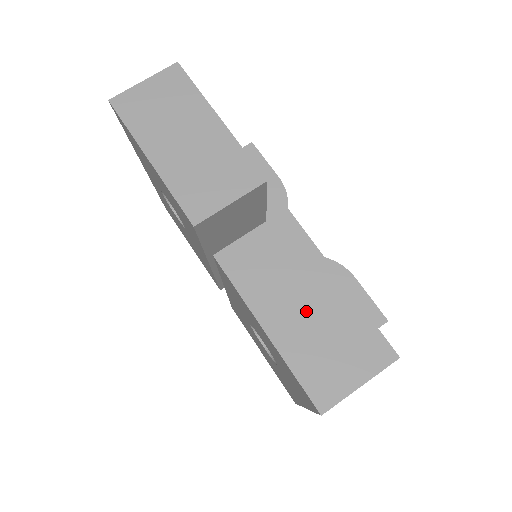
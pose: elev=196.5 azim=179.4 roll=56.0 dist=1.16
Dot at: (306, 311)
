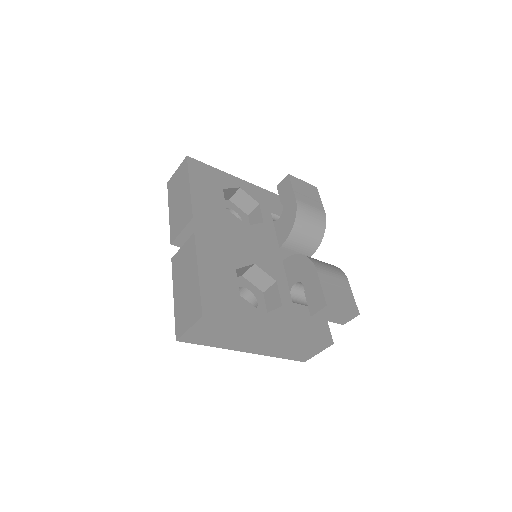
Dot at: (185, 288)
